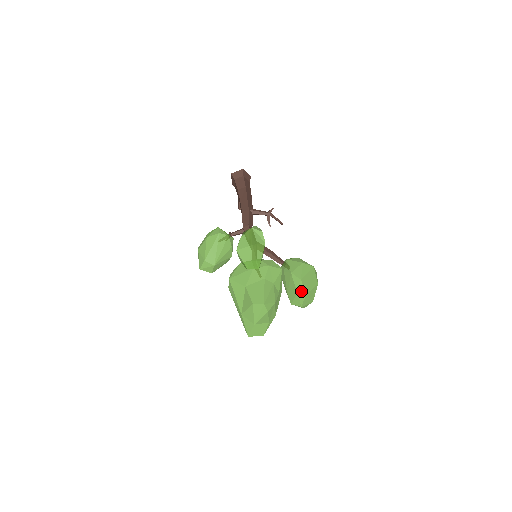
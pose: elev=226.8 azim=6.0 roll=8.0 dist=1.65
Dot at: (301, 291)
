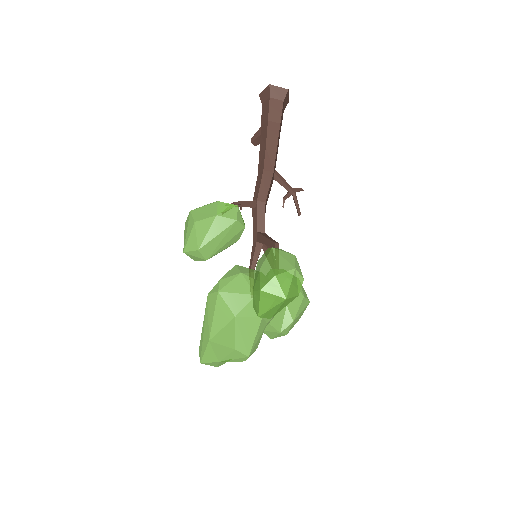
Dot at: (285, 332)
